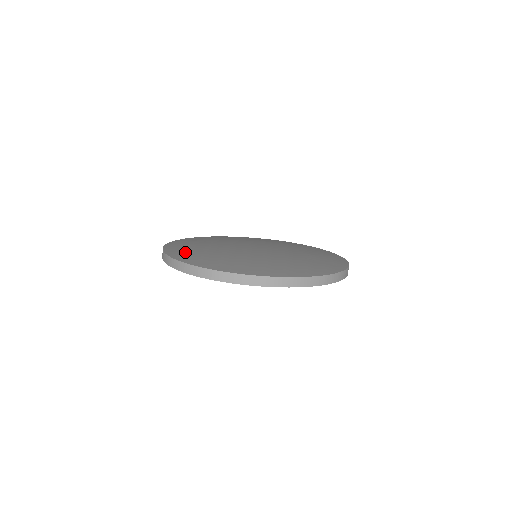
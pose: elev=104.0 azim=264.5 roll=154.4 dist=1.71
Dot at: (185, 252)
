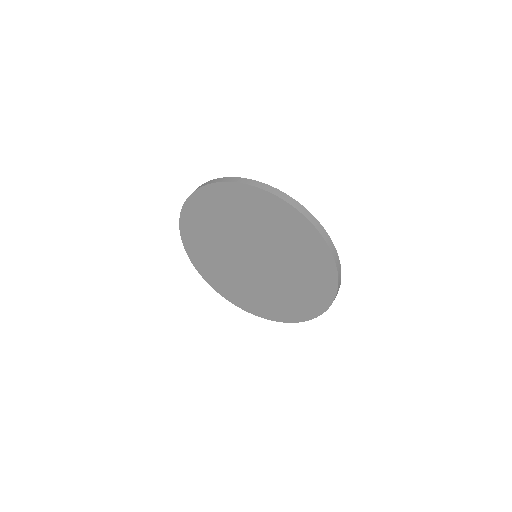
Dot at: occluded
